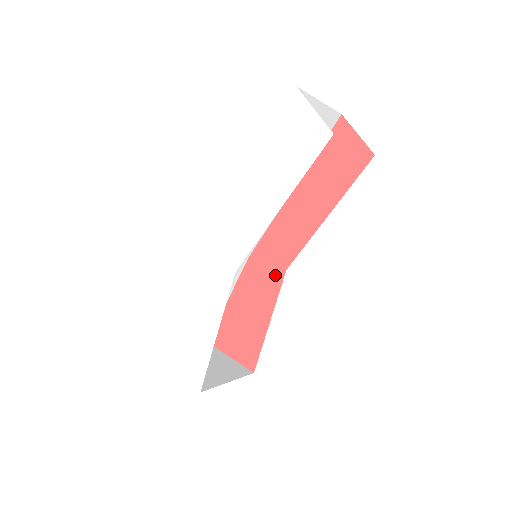
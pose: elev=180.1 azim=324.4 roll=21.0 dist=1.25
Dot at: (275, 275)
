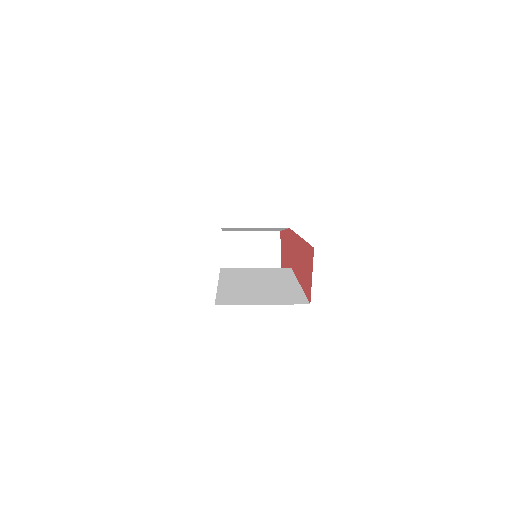
Dot at: (290, 260)
